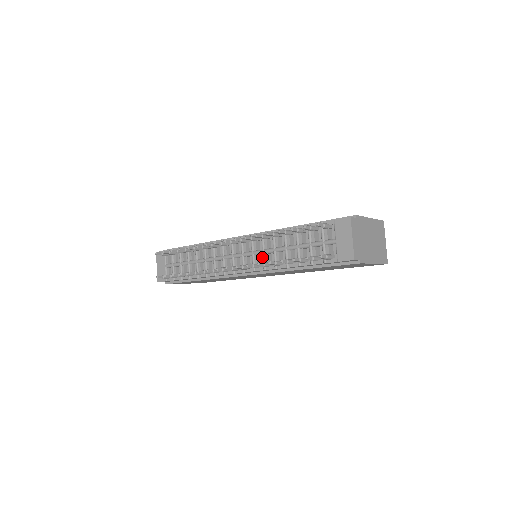
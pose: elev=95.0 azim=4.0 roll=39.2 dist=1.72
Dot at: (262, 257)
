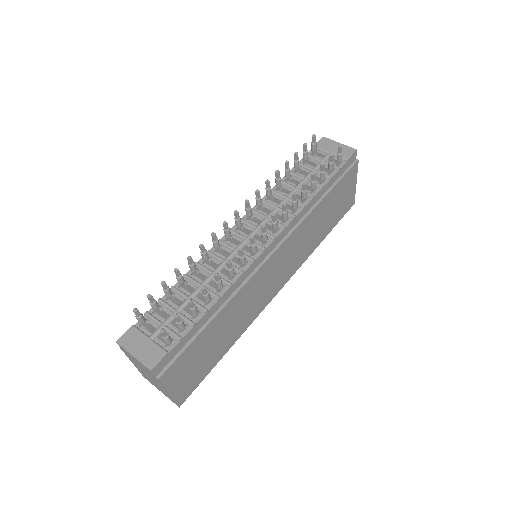
Dot at: (280, 213)
